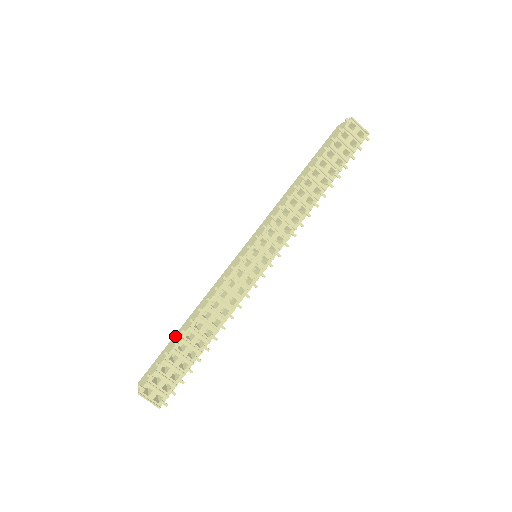
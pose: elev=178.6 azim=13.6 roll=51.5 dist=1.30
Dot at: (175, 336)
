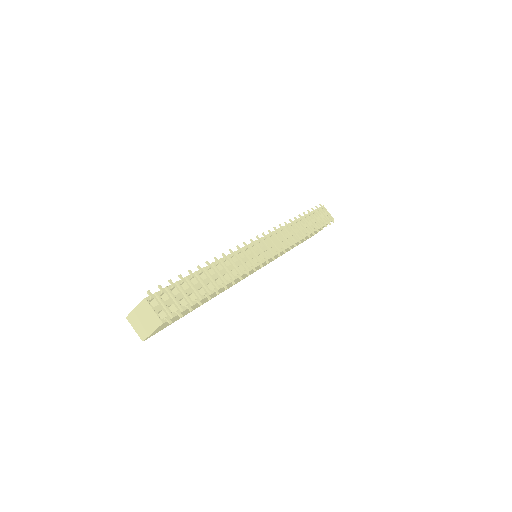
Dot at: occluded
